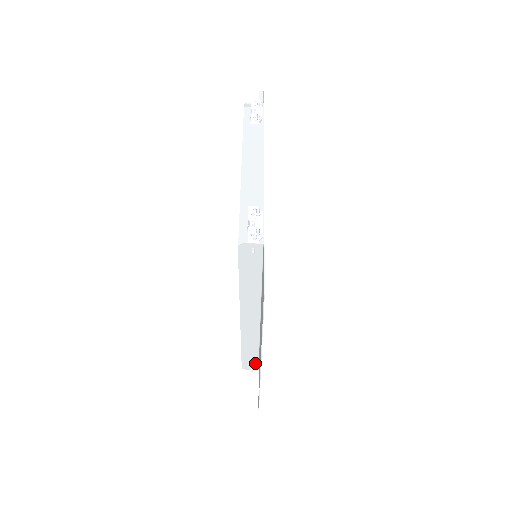
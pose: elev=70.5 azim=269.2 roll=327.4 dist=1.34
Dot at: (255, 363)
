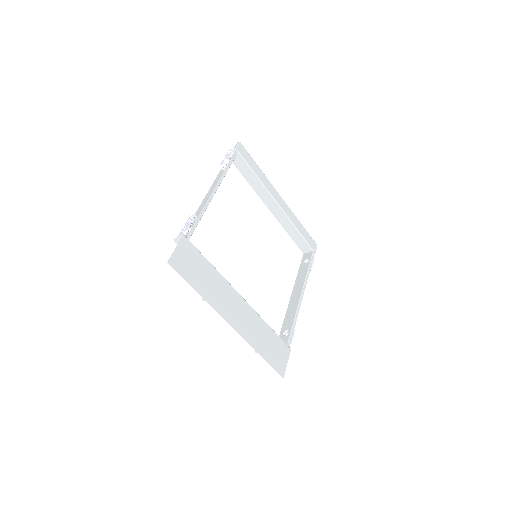
Dot at: occluded
